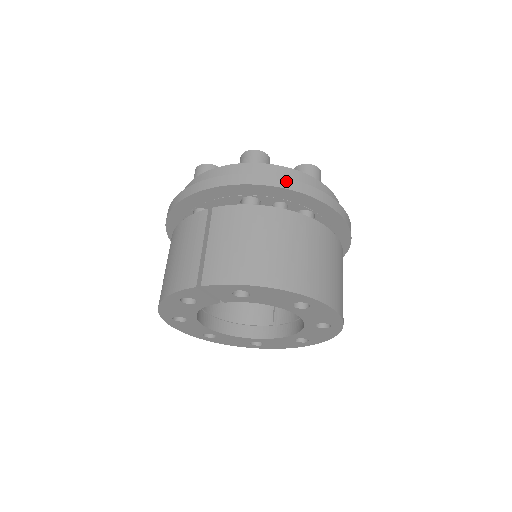
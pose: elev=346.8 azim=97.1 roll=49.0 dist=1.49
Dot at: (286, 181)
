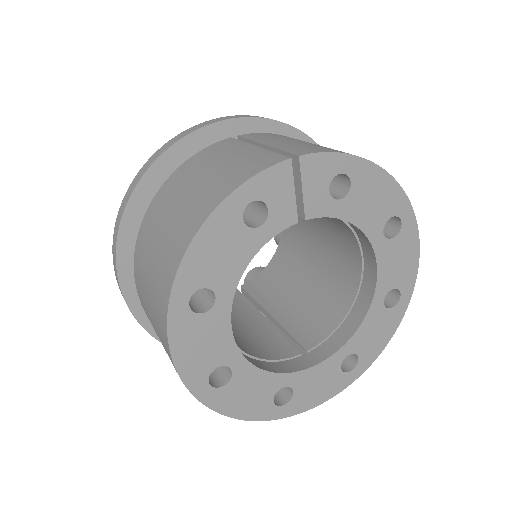
Dot at: occluded
